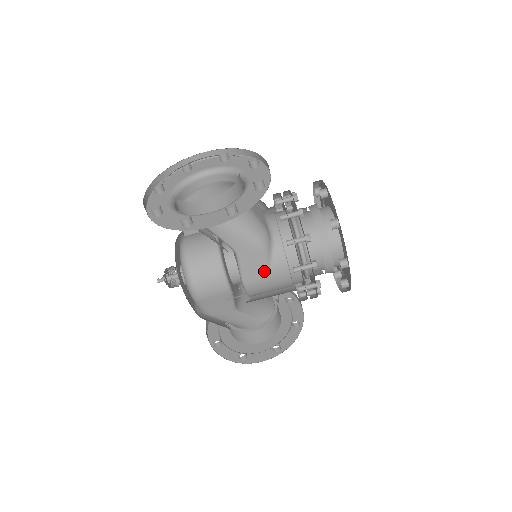
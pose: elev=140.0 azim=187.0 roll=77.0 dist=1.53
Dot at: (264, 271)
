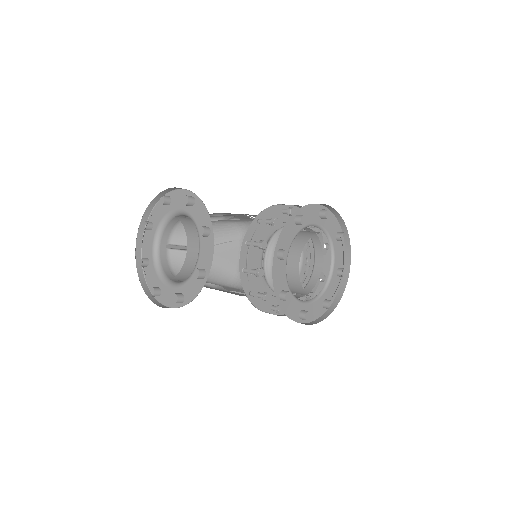
Dot at: occluded
